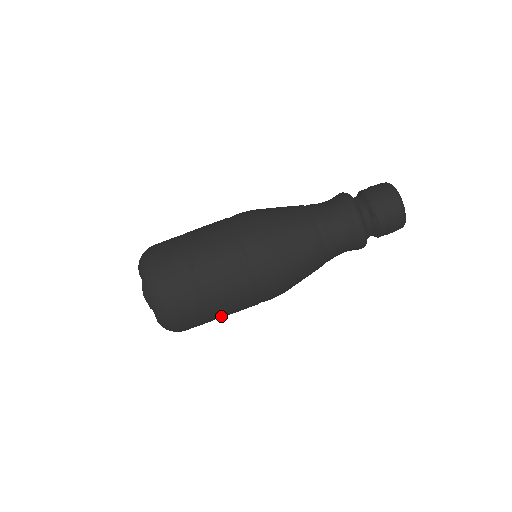
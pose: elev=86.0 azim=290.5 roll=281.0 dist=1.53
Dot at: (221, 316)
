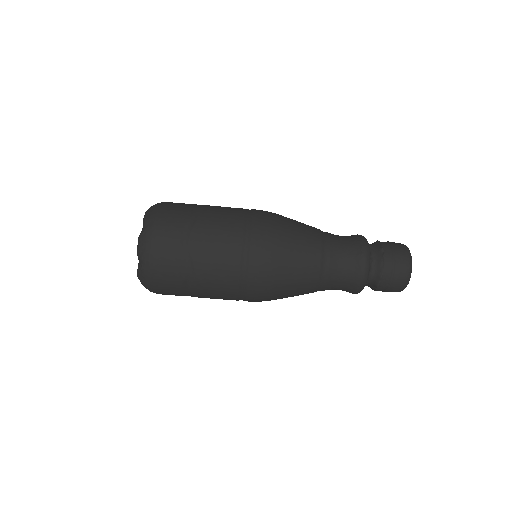
Dot at: occluded
